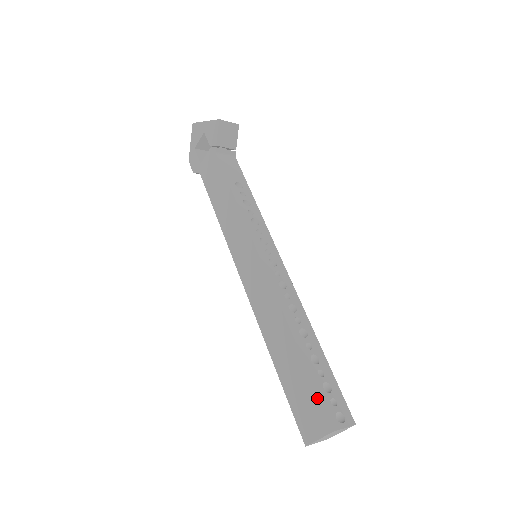
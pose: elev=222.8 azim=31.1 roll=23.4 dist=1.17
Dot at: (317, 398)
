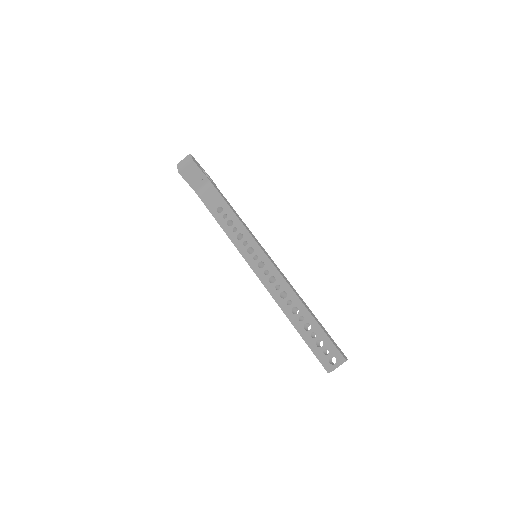
Dot at: (314, 354)
